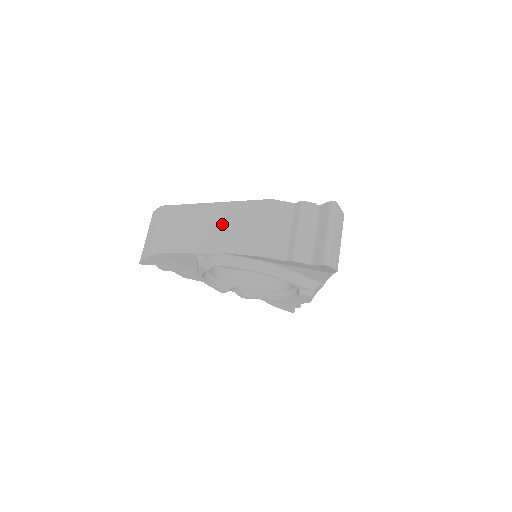
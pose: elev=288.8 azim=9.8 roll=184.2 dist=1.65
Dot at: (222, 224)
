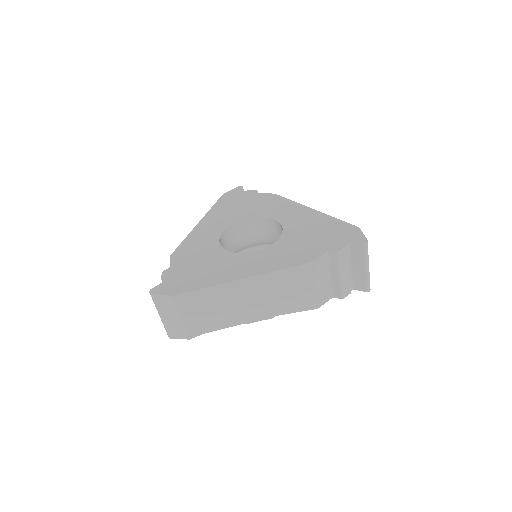
Dot at: (264, 295)
